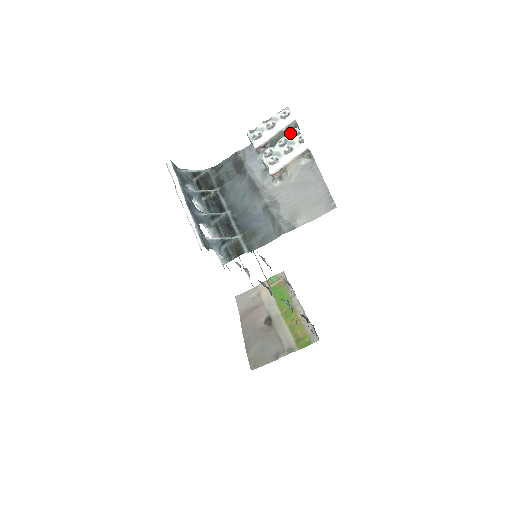
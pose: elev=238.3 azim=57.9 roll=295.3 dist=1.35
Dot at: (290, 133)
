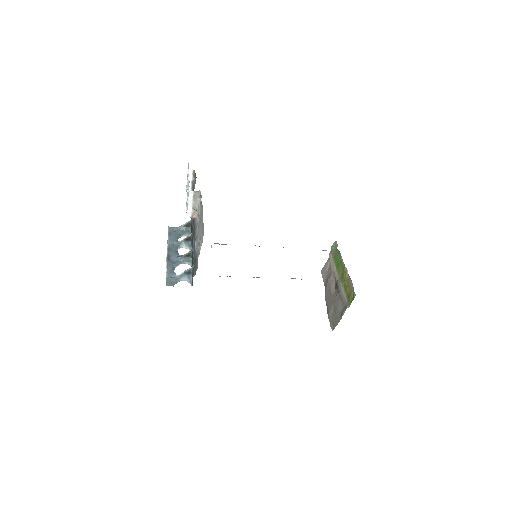
Dot at: occluded
